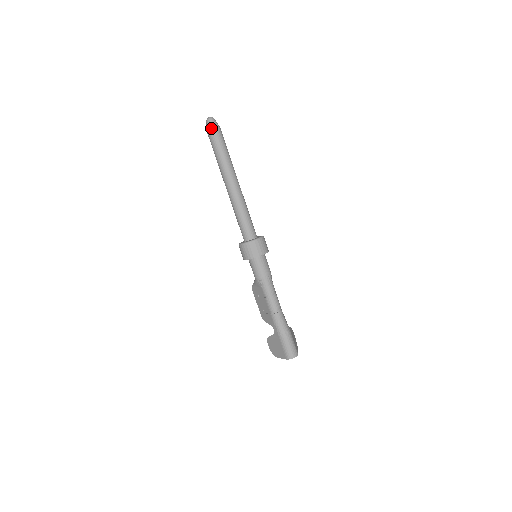
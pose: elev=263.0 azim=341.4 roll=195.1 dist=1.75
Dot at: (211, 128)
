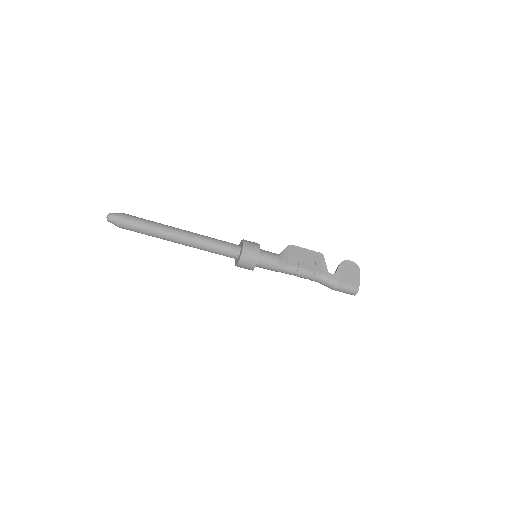
Dot at: occluded
